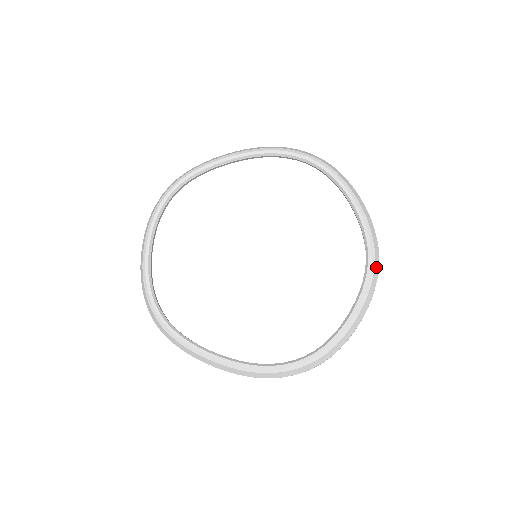
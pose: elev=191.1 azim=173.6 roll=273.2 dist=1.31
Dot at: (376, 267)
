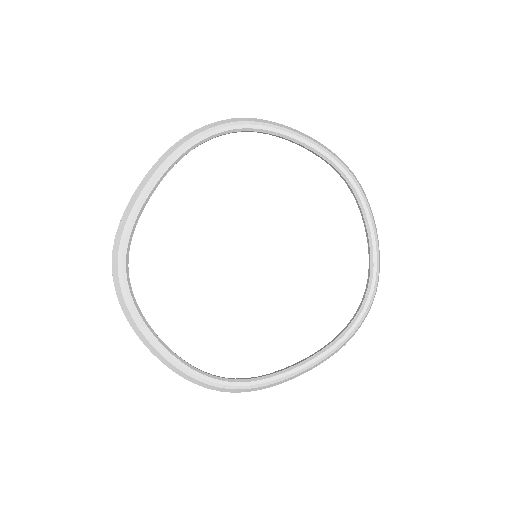
Dot at: (356, 180)
